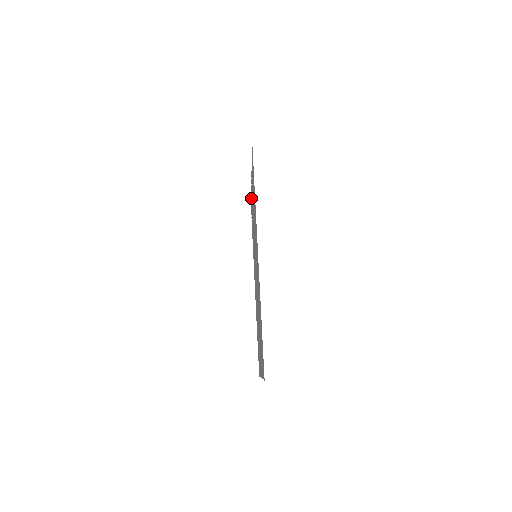
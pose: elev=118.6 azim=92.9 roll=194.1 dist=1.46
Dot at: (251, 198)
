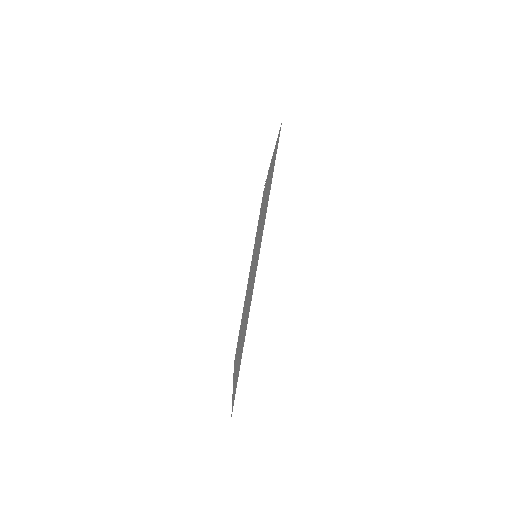
Dot at: occluded
